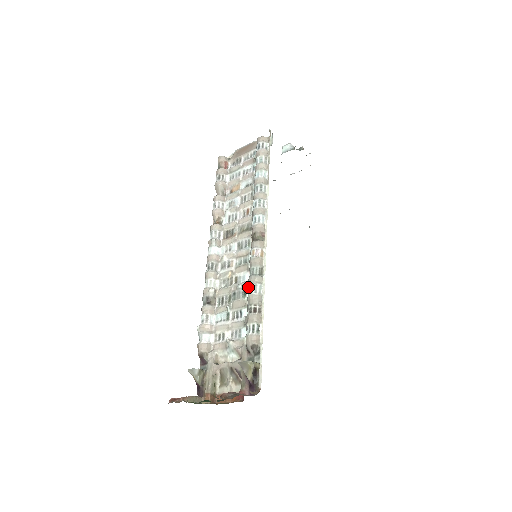
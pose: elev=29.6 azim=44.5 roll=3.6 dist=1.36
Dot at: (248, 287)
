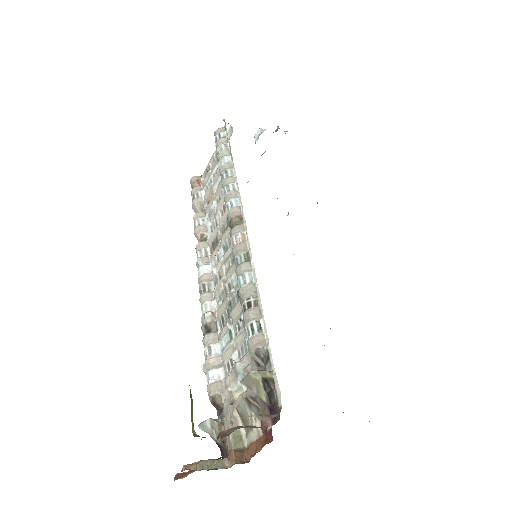
Dot at: (237, 283)
